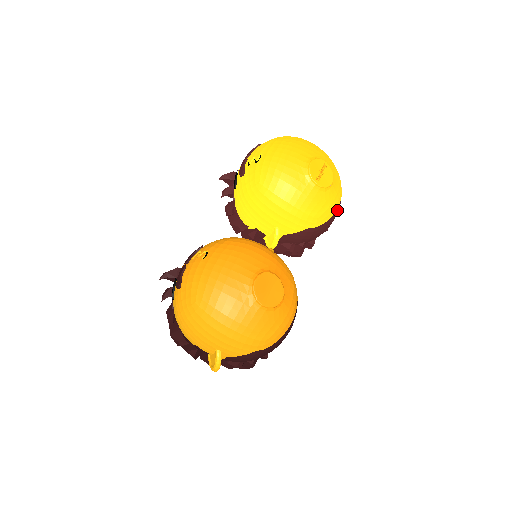
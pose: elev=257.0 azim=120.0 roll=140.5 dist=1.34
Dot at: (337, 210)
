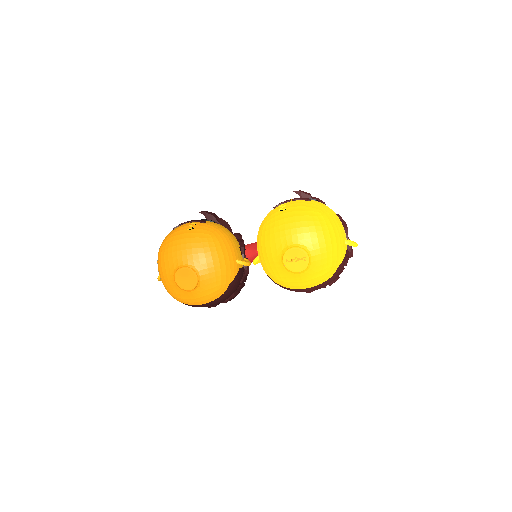
Dot at: (303, 289)
